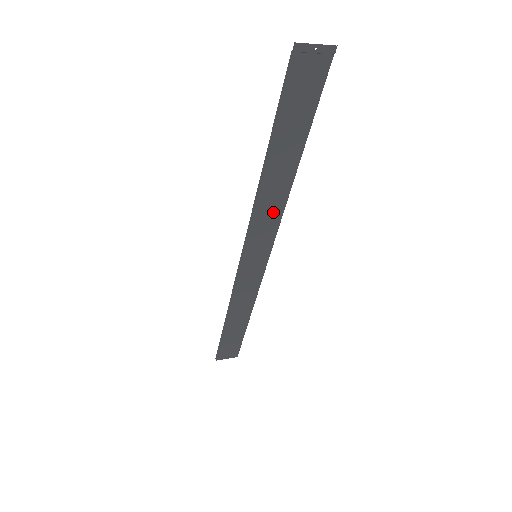
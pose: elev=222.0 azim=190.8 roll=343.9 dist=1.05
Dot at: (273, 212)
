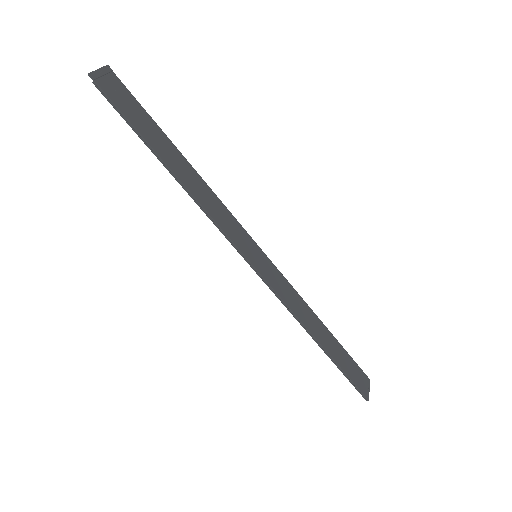
Dot at: (218, 207)
